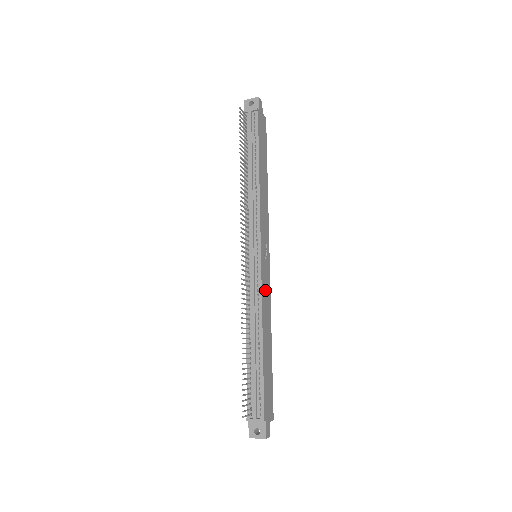
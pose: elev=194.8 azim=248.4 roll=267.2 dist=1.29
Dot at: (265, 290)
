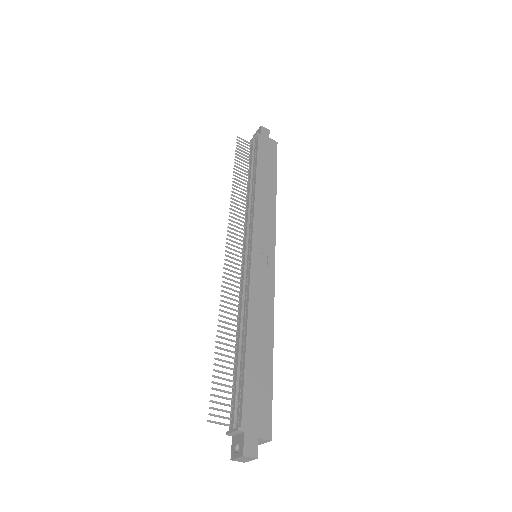
Dot at: (260, 284)
